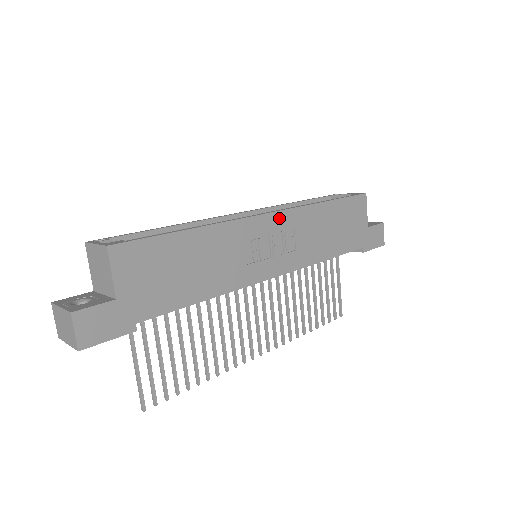
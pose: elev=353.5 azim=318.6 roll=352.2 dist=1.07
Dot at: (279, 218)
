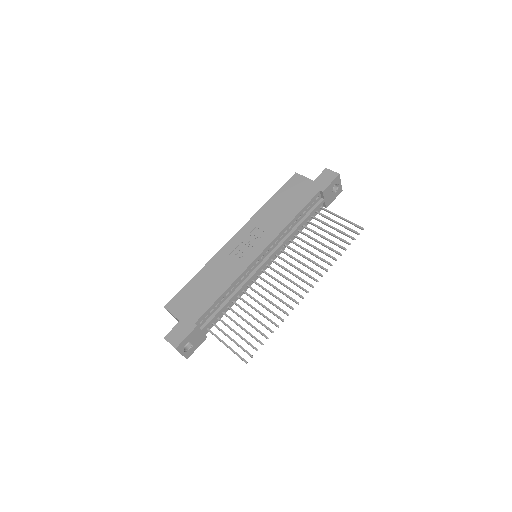
Dot at: (242, 232)
